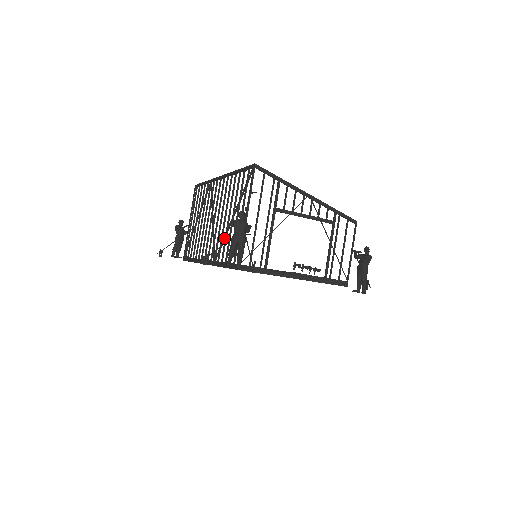
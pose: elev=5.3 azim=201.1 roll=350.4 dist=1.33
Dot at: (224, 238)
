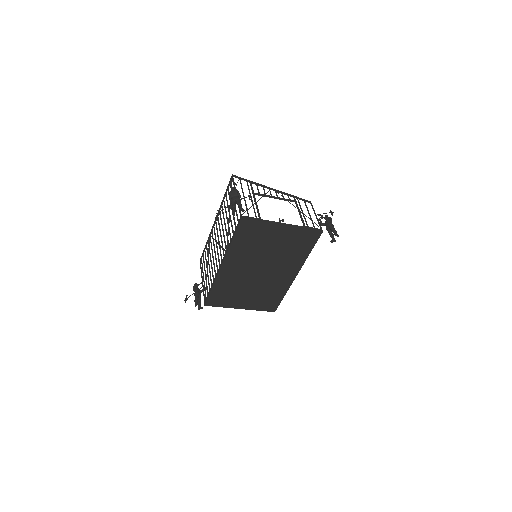
Dot at: (228, 230)
